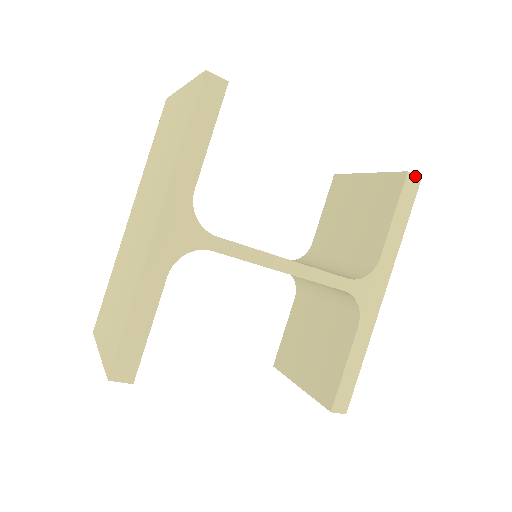
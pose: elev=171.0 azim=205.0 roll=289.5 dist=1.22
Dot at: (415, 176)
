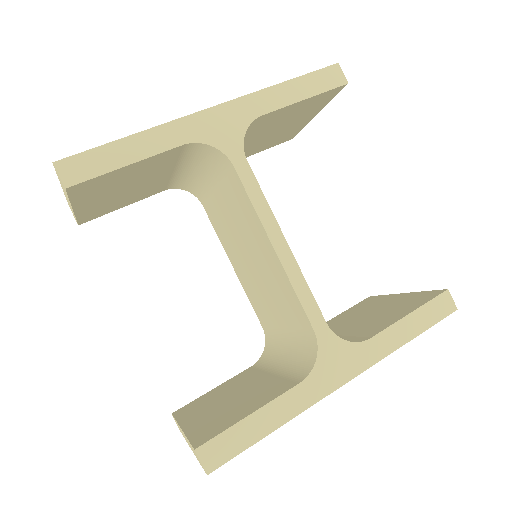
Dot at: (452, 301)
